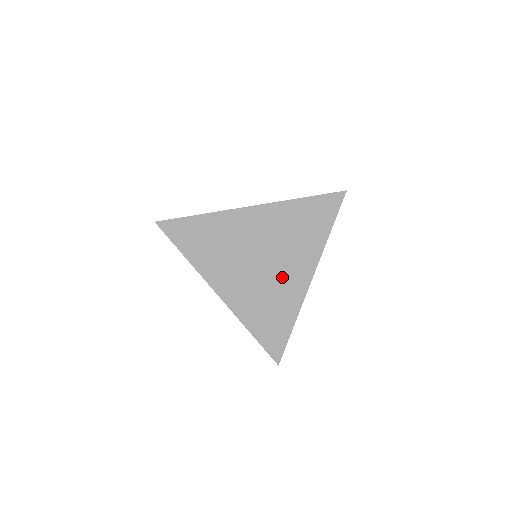
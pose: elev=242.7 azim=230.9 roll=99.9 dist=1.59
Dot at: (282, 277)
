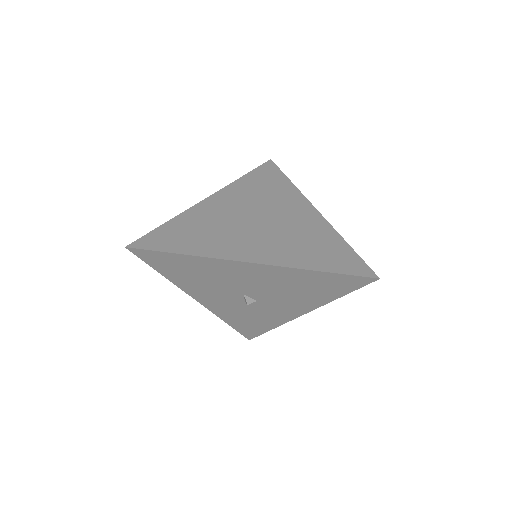
Dot at: (290, 220)
